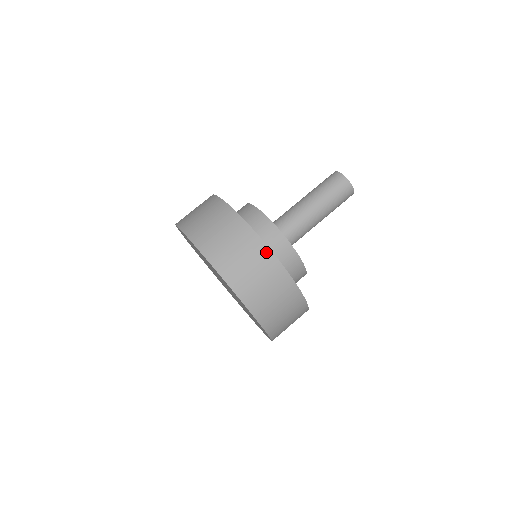
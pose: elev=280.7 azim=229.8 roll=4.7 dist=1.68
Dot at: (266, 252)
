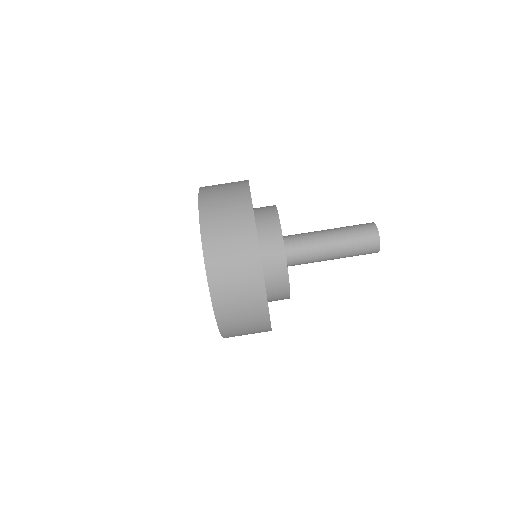
Dot at: (265, 316)
